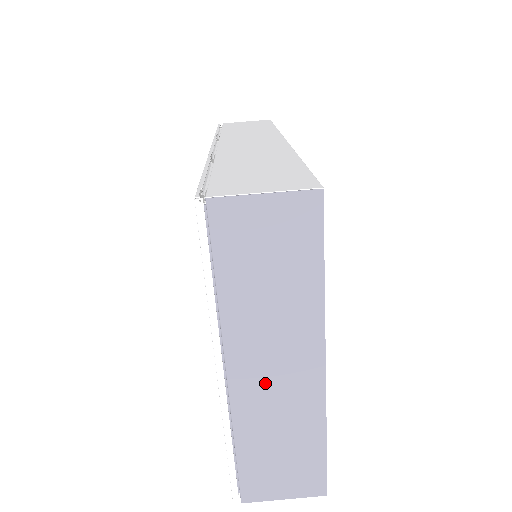
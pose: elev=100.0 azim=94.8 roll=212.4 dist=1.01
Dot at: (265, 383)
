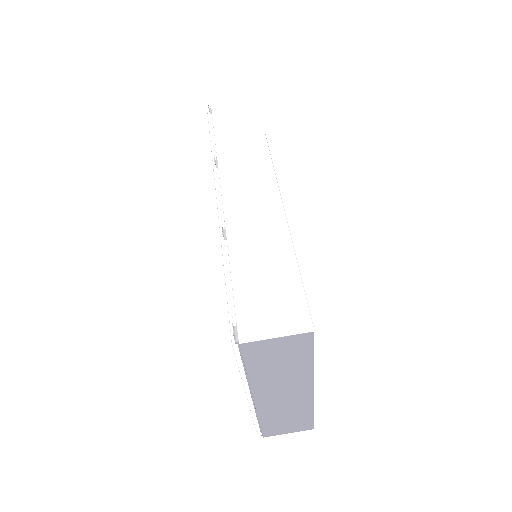
Dot at: (277, 400)
